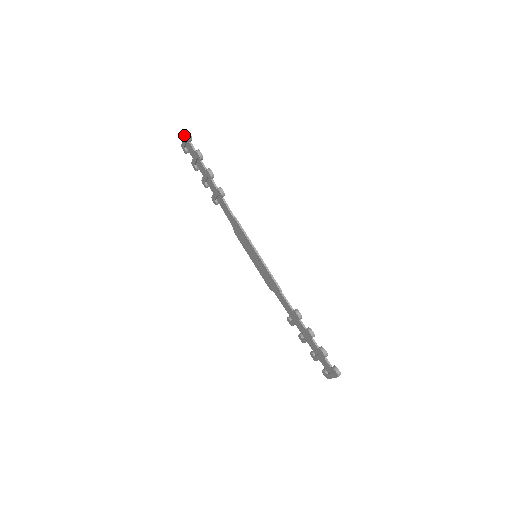
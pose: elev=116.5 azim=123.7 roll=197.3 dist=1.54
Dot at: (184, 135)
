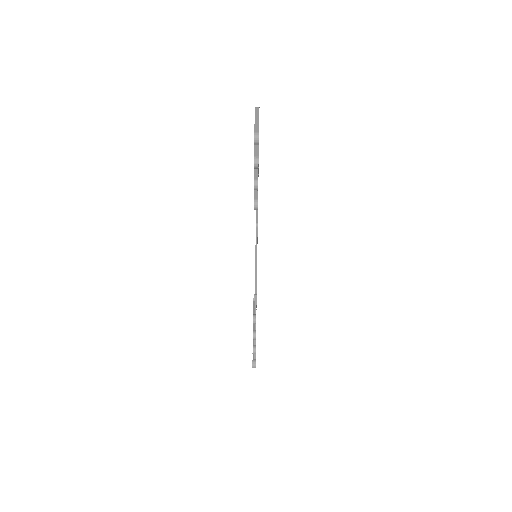
Dot at: (254, 131)
